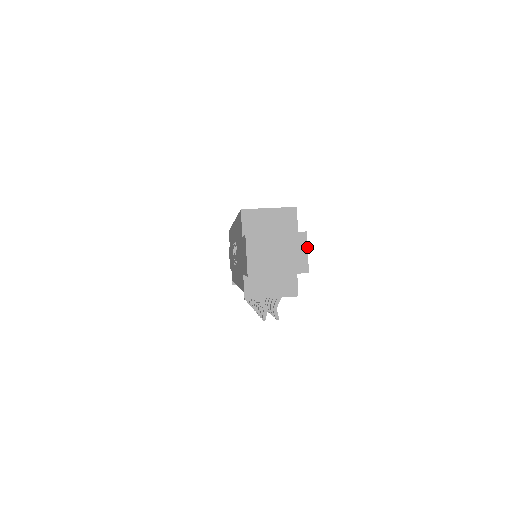
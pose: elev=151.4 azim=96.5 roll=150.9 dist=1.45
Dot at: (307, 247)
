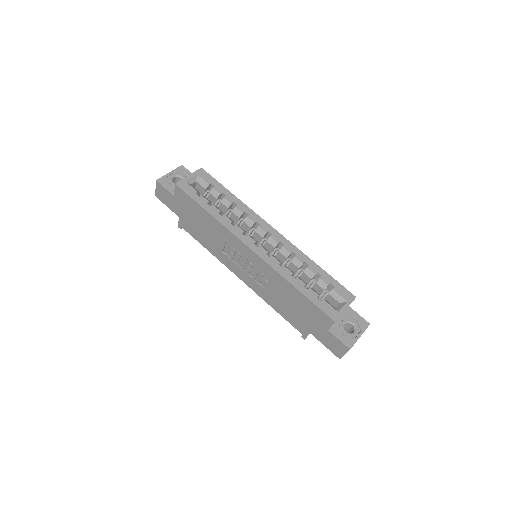
Dot at: occluded
